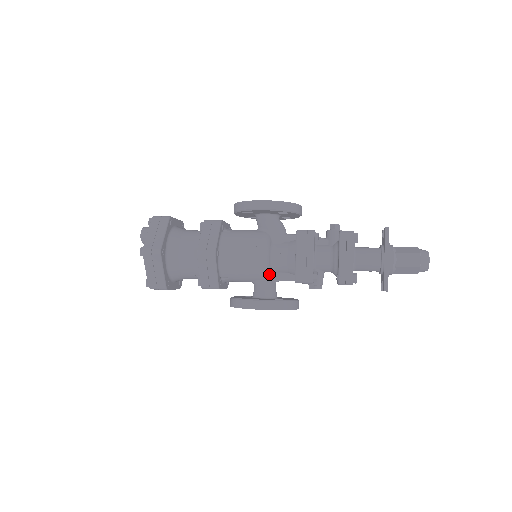
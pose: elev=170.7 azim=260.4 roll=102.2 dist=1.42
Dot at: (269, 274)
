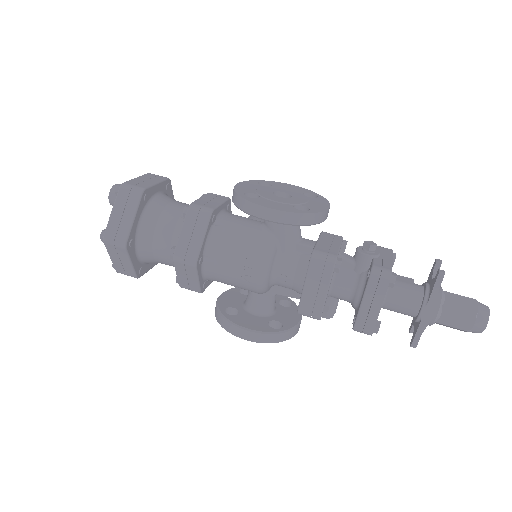
Dot at: (267, 289)
